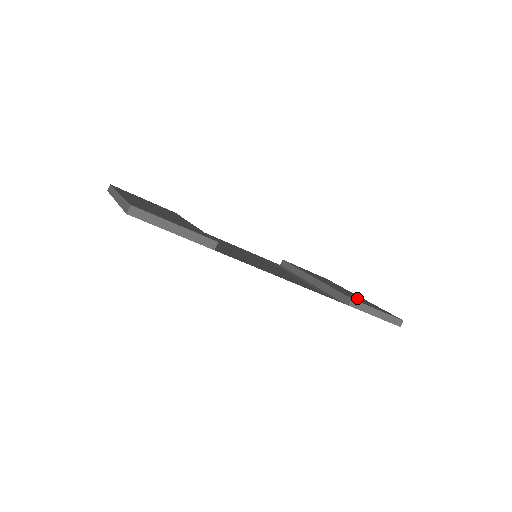
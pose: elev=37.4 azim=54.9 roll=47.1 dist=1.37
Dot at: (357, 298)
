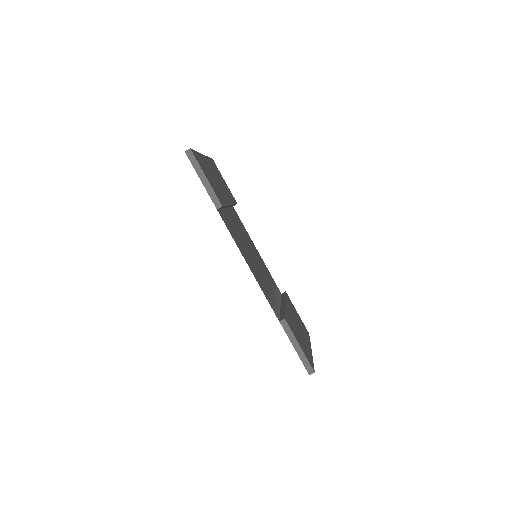
Dot at: occluded
